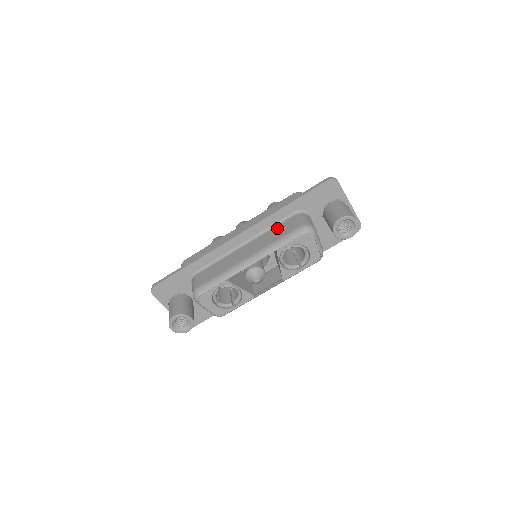
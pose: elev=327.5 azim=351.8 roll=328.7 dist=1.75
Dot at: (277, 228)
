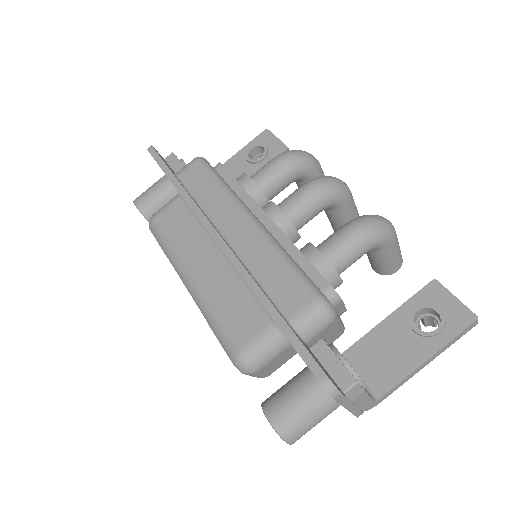
Dot at: (245, 300)
